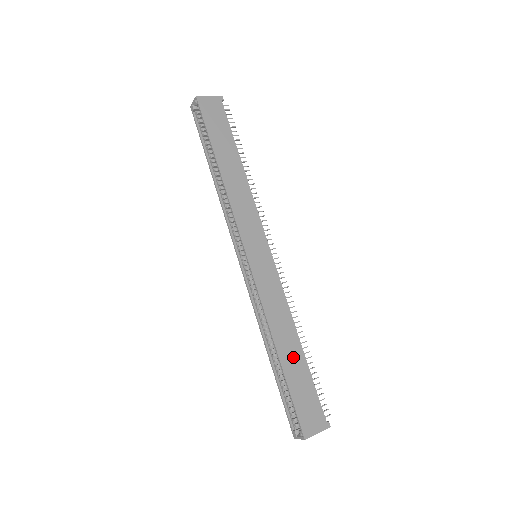
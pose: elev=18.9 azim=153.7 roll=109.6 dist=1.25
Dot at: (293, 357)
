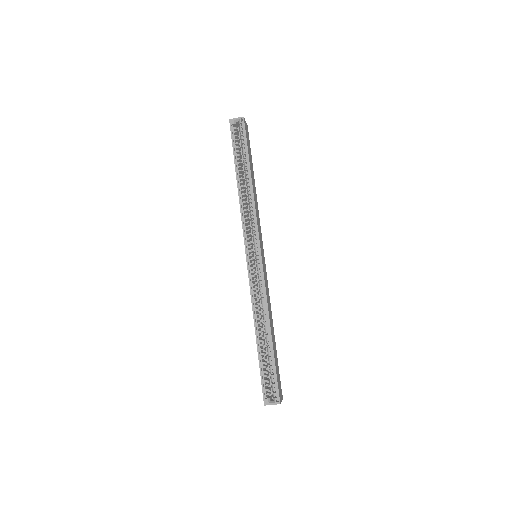
Dot at: (274, 340)
